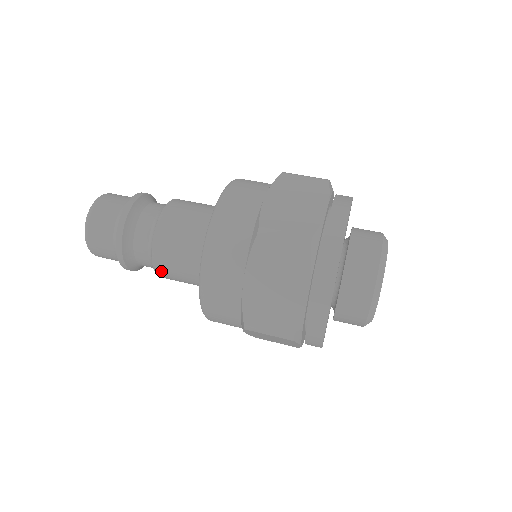
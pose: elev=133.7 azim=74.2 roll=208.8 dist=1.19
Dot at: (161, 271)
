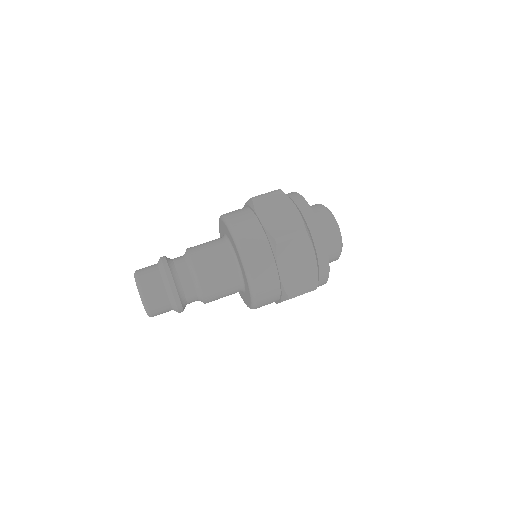
Dot at: (210, 299)
